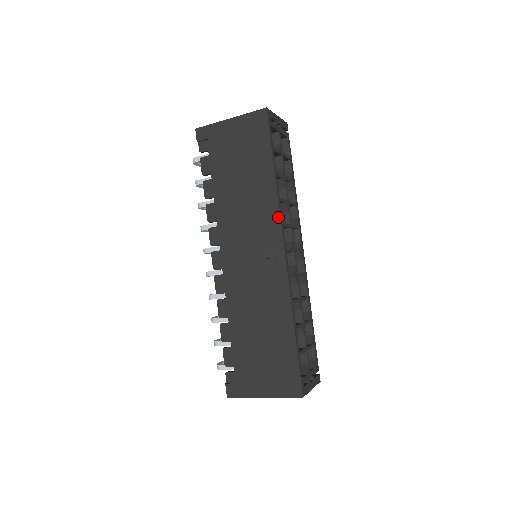
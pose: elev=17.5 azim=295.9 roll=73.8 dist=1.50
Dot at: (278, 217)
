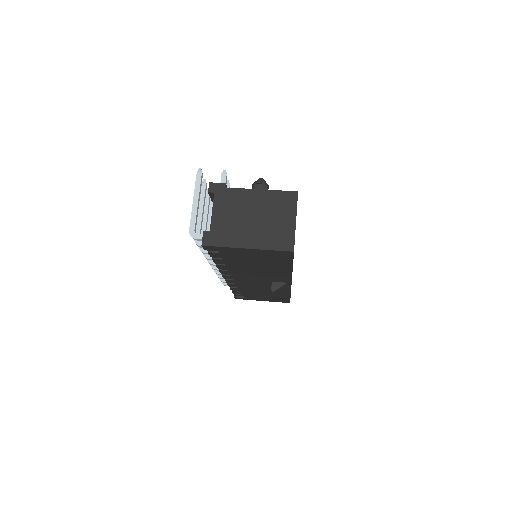
Dot at: (290, 278)
